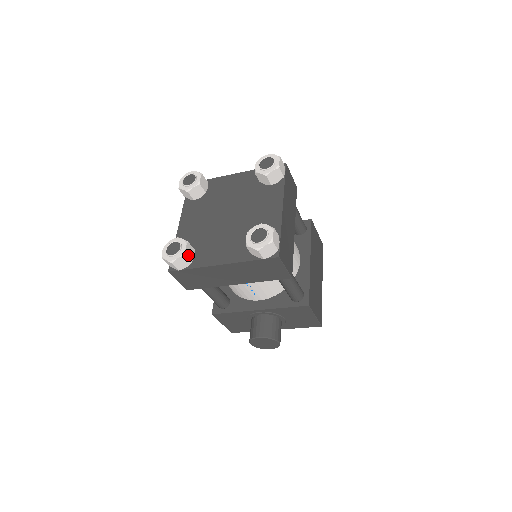
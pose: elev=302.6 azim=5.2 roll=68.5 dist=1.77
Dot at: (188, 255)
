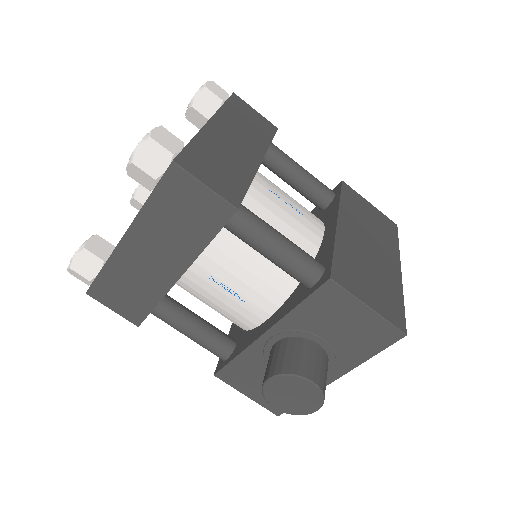
Dot at: (94, 250)
